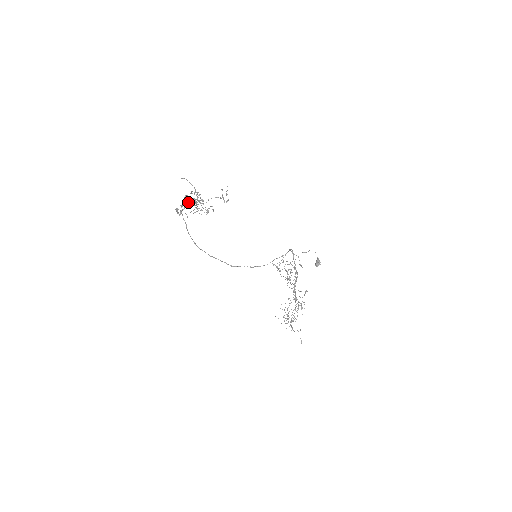
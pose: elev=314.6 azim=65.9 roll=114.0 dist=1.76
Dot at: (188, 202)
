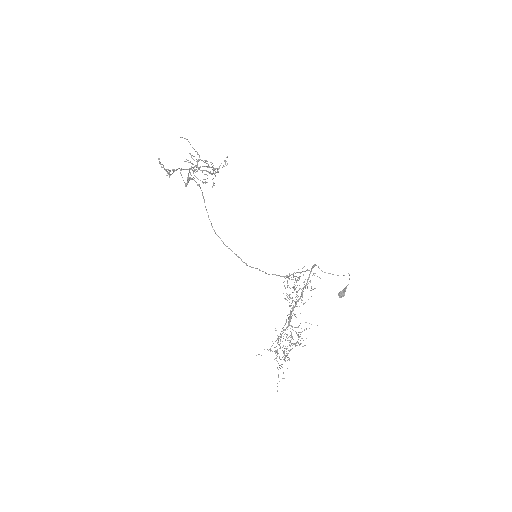
Dot at: (192, 169)
